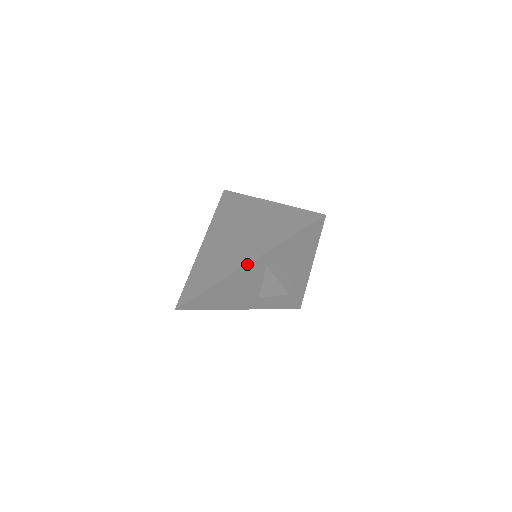
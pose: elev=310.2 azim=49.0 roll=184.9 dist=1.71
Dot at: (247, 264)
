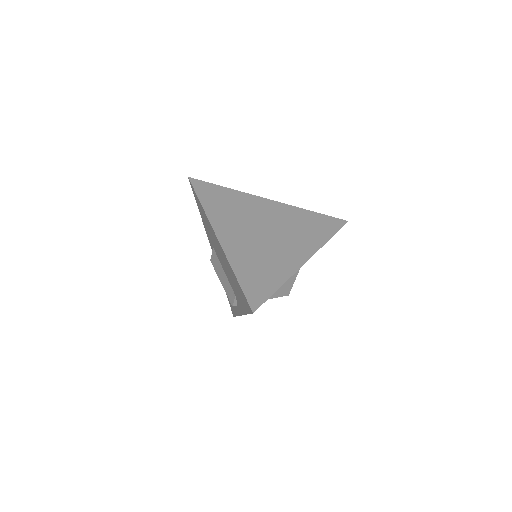
Dot at: occluded
